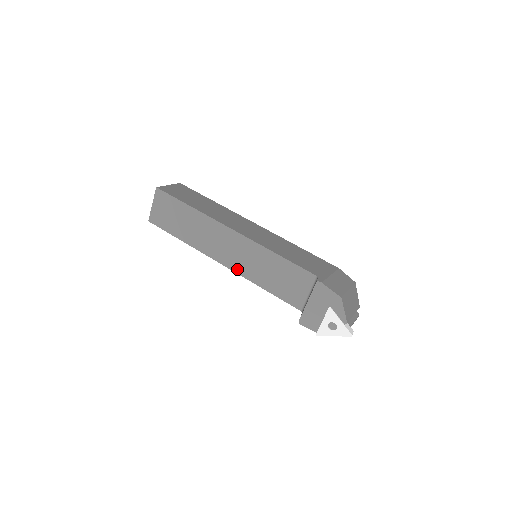
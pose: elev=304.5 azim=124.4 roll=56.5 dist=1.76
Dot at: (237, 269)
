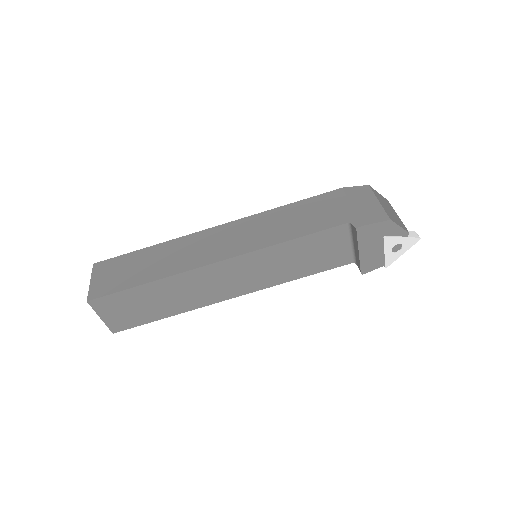
Dot at: (255, 288)
